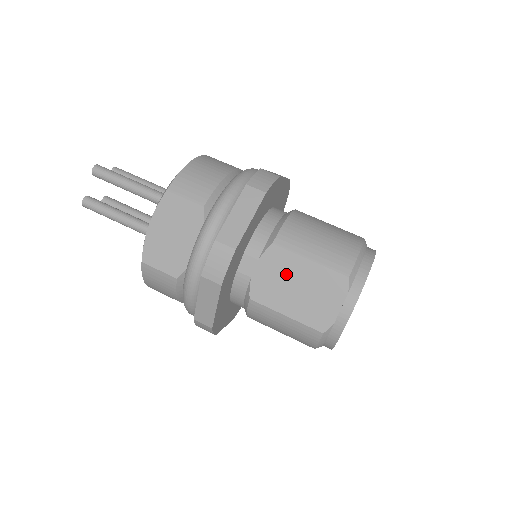
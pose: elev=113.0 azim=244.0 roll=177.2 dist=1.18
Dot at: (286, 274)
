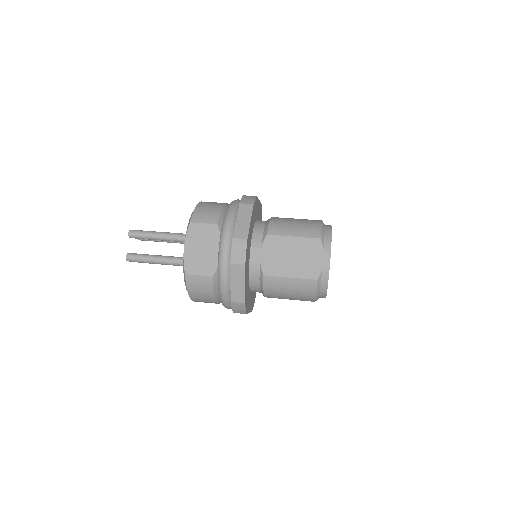
Dot at: (282, 251)
